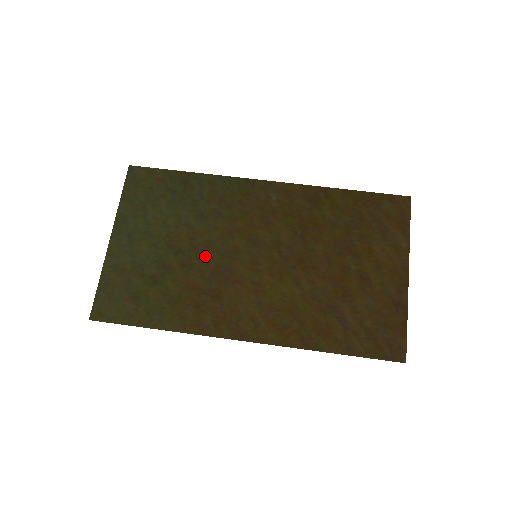
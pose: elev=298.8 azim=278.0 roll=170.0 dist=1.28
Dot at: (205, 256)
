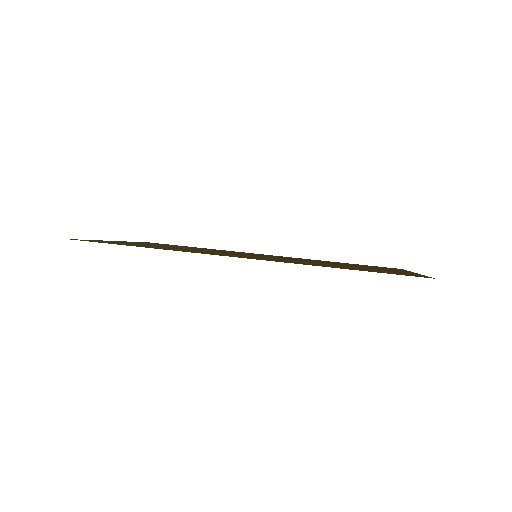
Dot at: occluded
